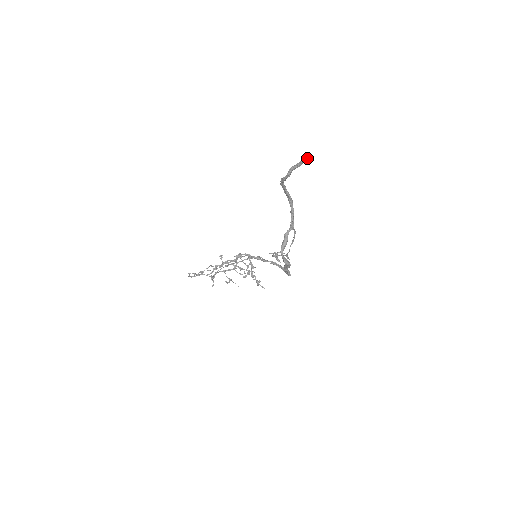
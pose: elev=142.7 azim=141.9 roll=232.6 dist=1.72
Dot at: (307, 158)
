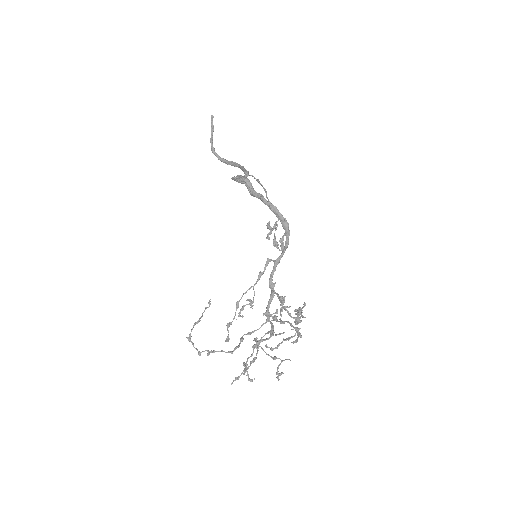
Dot at: (211, 118)
